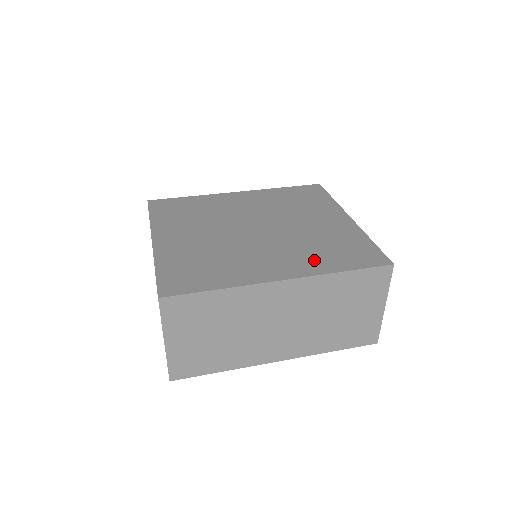
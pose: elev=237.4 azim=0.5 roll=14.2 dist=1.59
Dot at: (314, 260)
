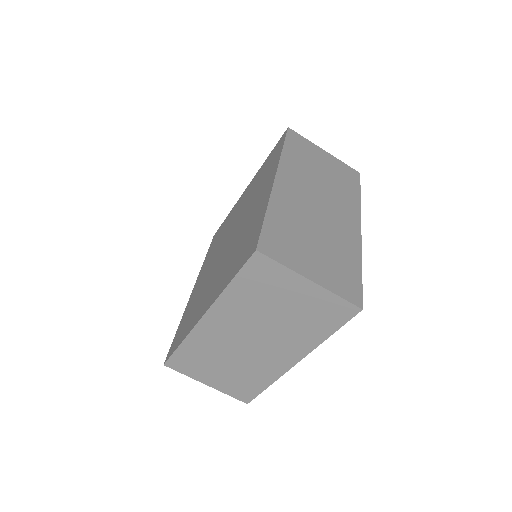
Dot at: (268, 174)
